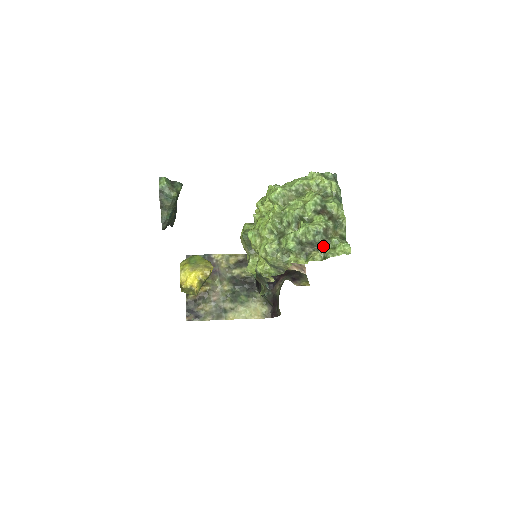
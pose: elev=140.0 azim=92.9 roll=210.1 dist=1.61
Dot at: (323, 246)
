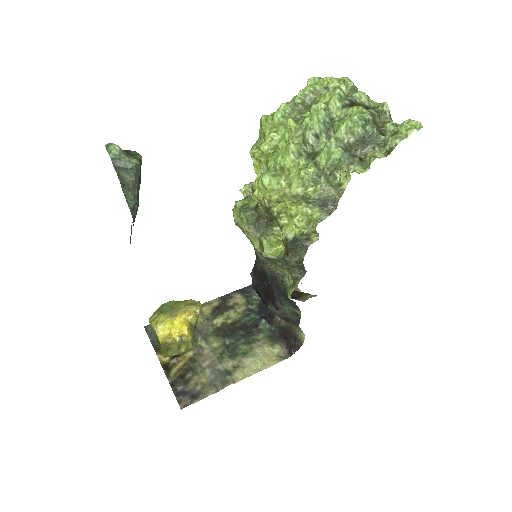
Dot at: (380, 137)
